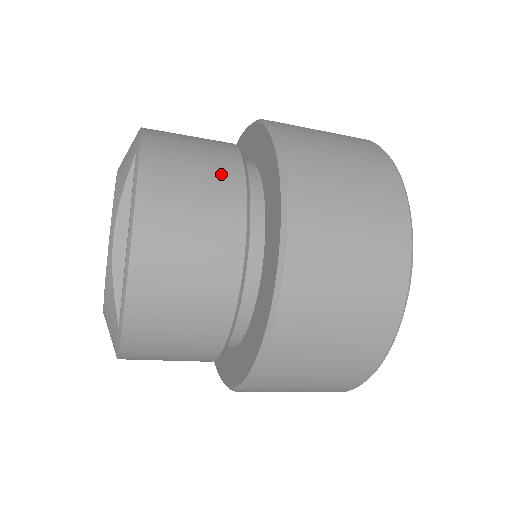
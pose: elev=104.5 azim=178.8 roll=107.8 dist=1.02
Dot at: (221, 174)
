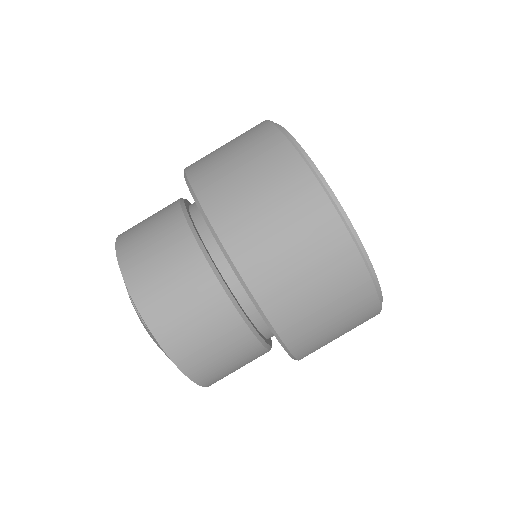
Dot at: (164, 211)
